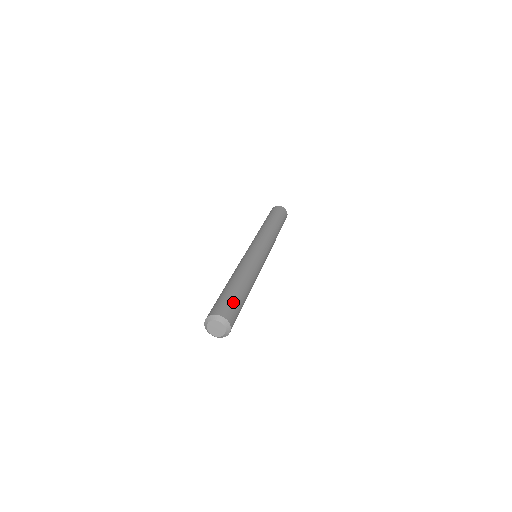
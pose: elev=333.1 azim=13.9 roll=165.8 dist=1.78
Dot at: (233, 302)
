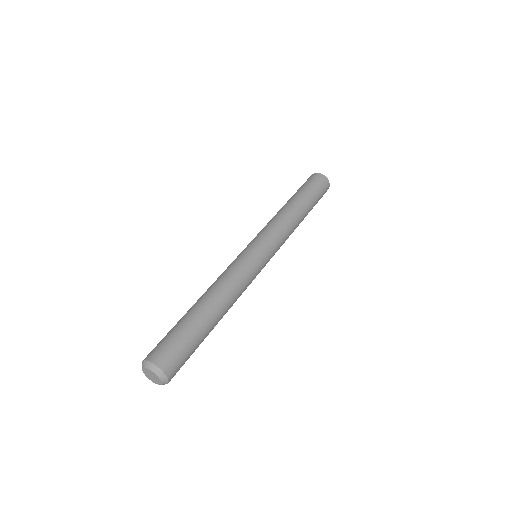
Dot at: (180, 340)
